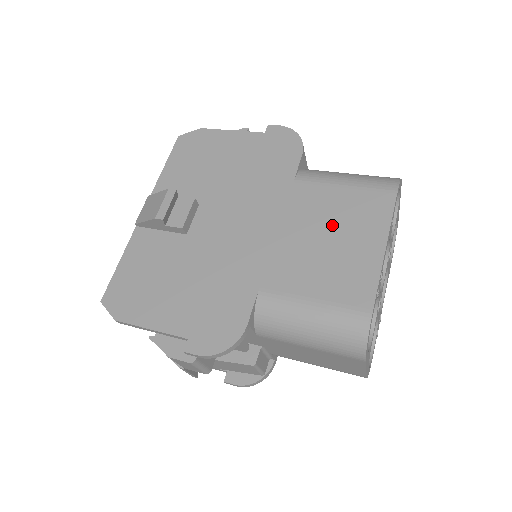
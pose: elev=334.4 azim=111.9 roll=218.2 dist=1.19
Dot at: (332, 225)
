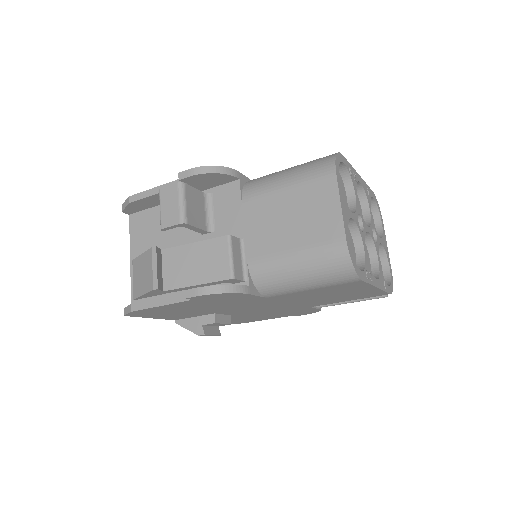
Dot at: occluded
